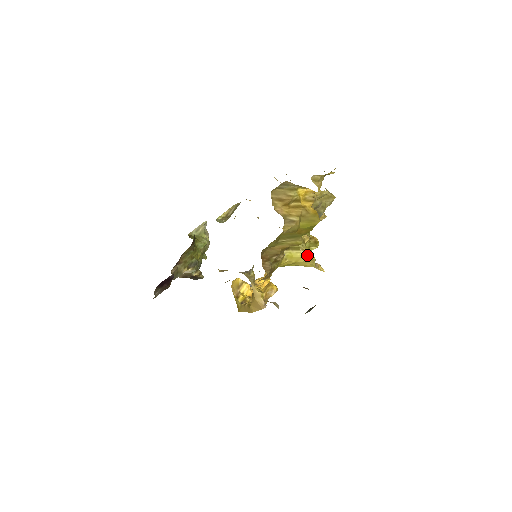
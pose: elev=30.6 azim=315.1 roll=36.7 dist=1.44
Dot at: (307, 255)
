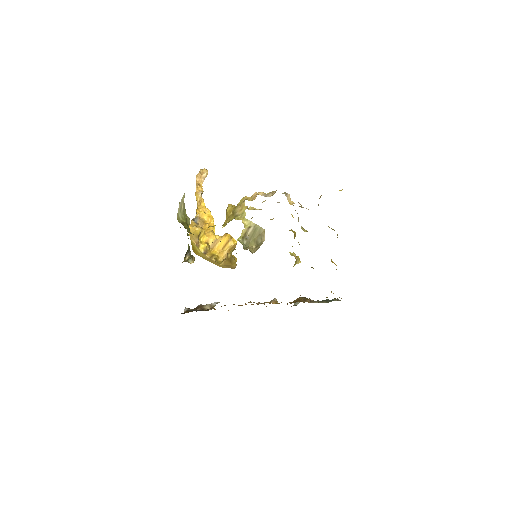
Dot at: (299, 261)
